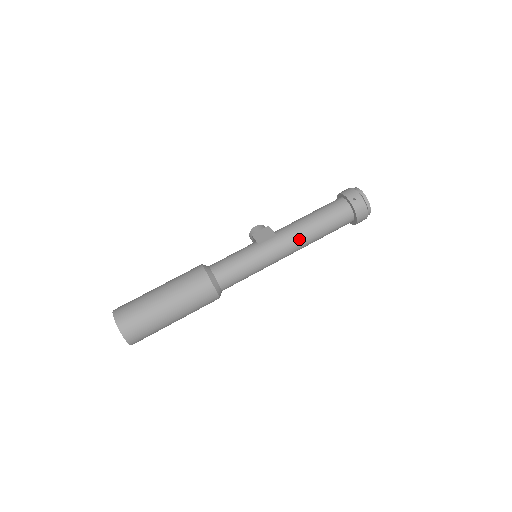
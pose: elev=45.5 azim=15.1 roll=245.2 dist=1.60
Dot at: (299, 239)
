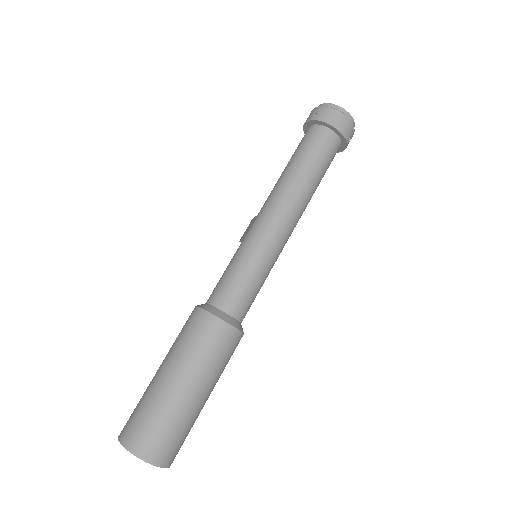
Dot at: (284, 196)
